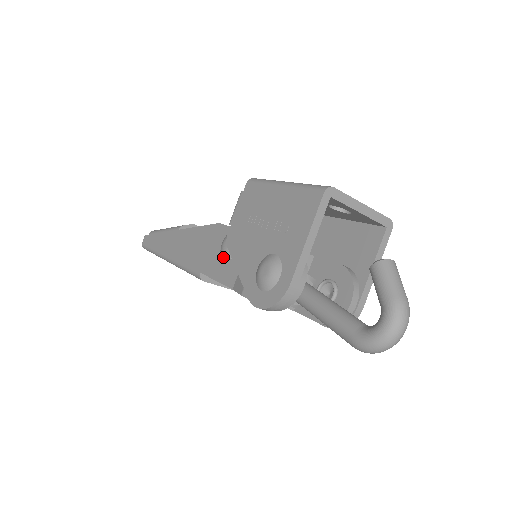
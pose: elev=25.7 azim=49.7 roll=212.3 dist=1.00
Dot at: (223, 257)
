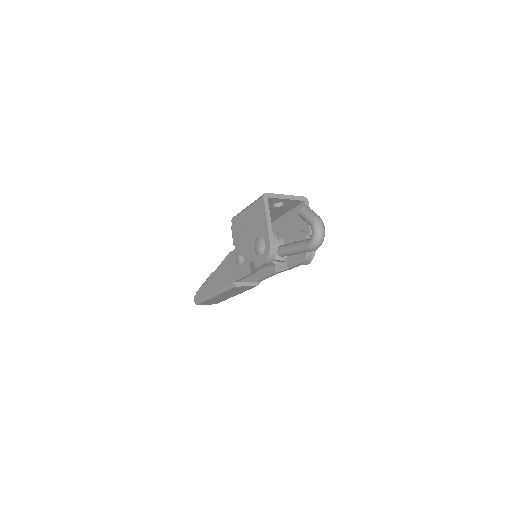
Dot at: (239, 264)
